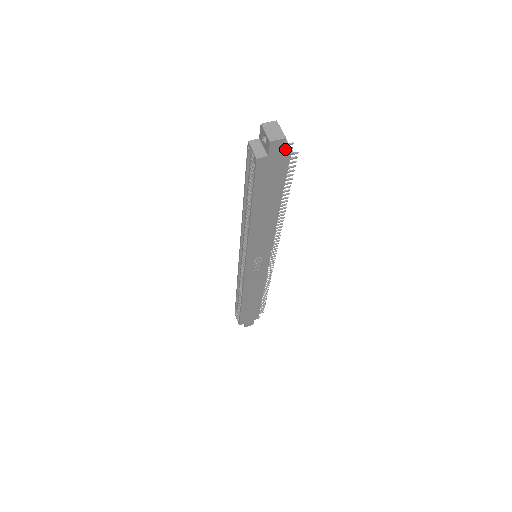
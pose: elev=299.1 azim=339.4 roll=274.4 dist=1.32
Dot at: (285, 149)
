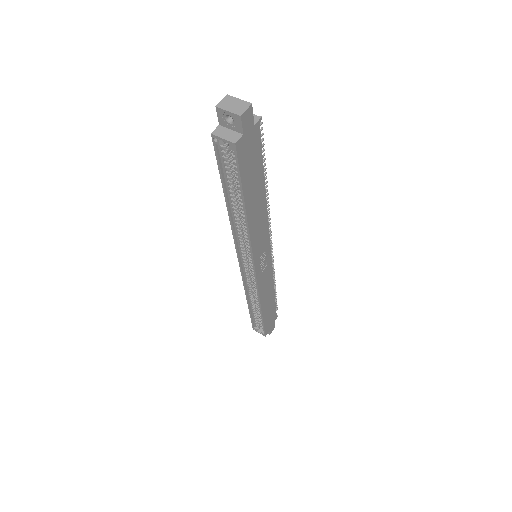
Dot at: occluded
